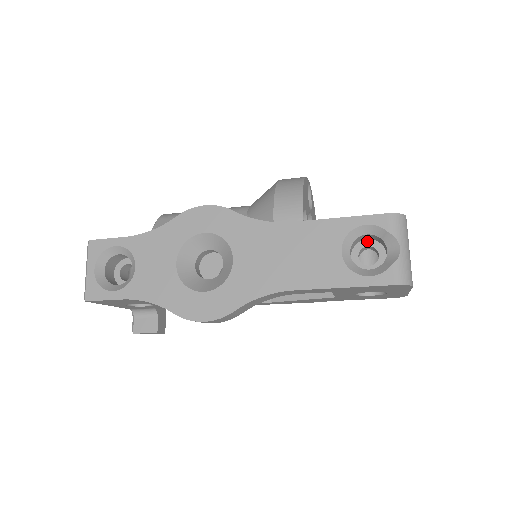
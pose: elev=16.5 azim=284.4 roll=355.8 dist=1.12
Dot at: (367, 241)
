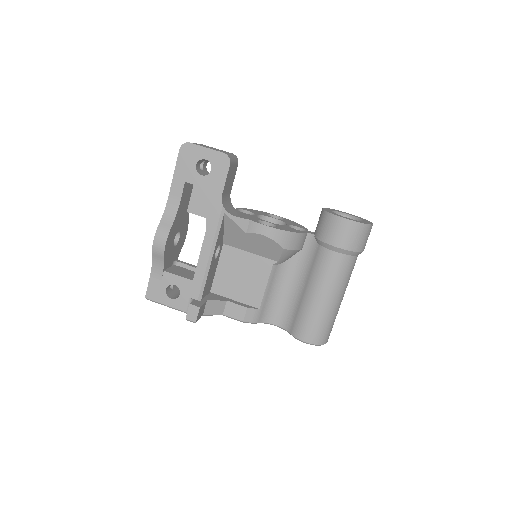
Dot at: occluded
